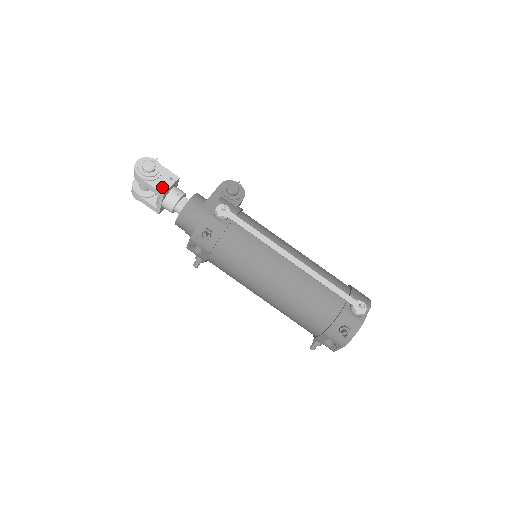
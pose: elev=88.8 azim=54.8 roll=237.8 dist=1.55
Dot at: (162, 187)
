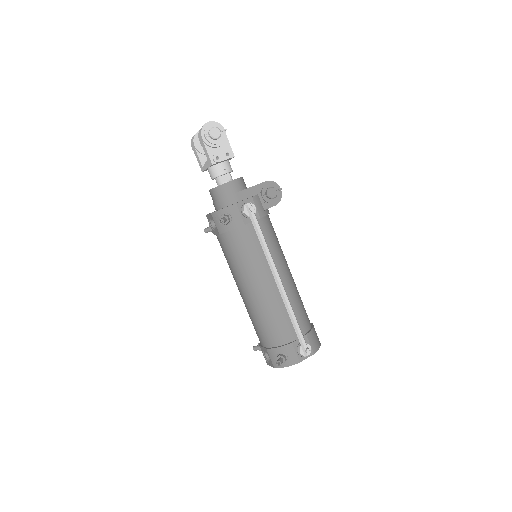
Dot at: (215, 158)
